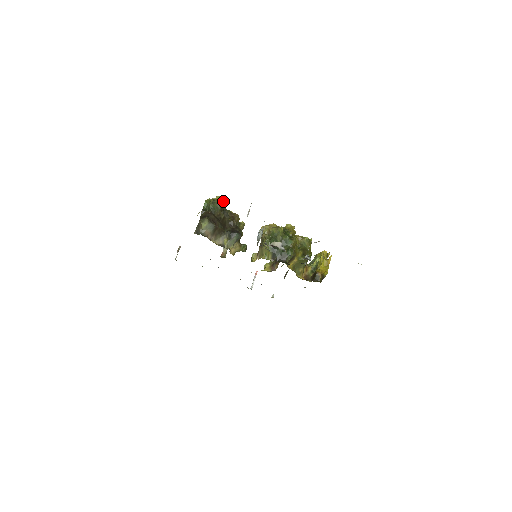
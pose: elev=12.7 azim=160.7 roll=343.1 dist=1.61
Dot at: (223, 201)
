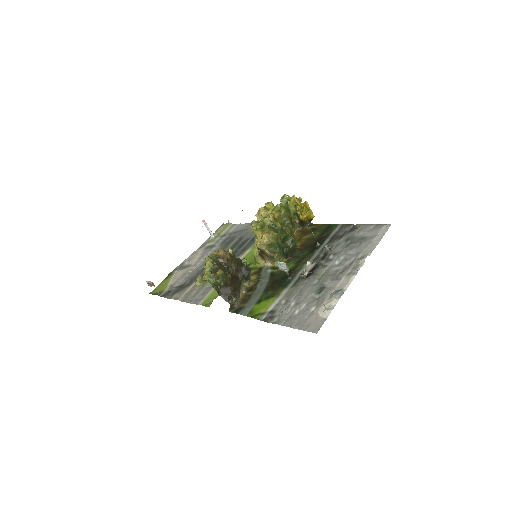
Dot at: (213, 262)
